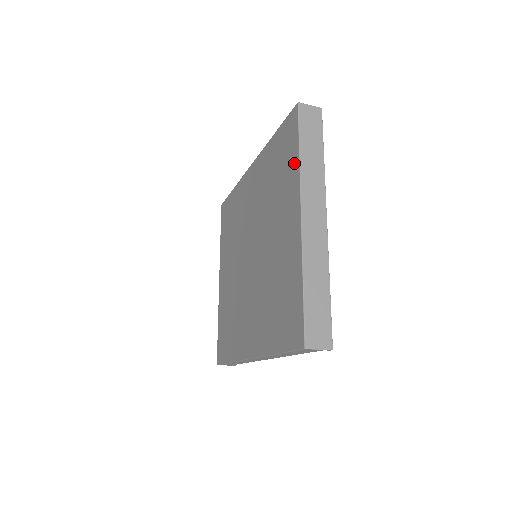
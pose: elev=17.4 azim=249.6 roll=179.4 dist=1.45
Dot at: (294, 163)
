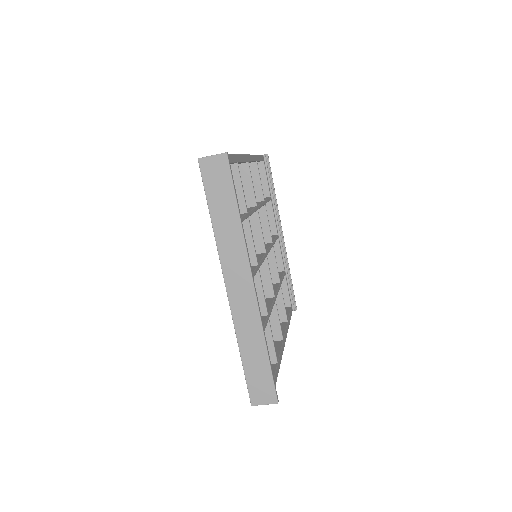
Dot at: occluded
